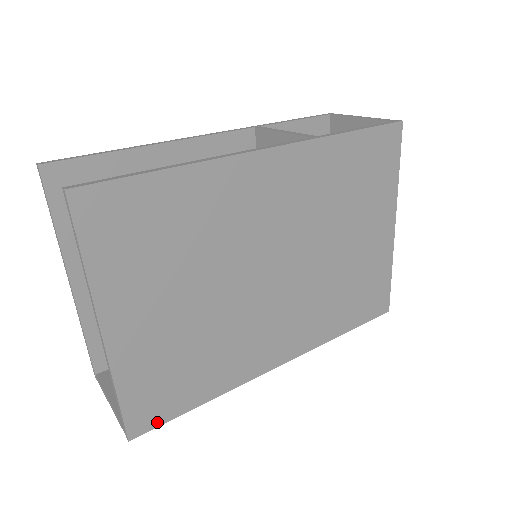
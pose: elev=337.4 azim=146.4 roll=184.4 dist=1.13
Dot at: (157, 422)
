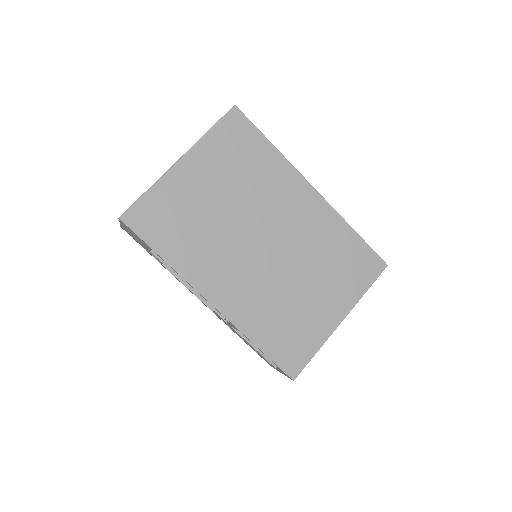
Dot at: (137, 230)
